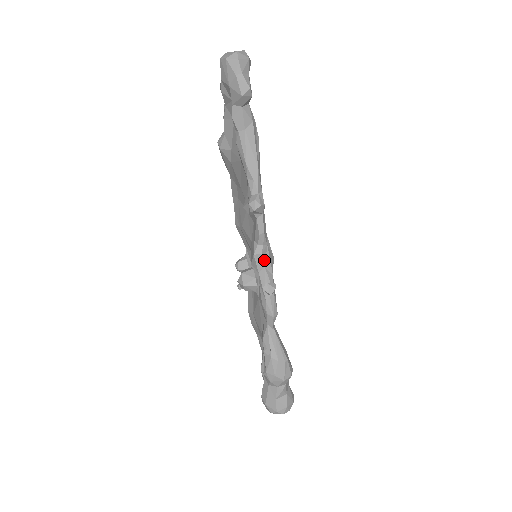
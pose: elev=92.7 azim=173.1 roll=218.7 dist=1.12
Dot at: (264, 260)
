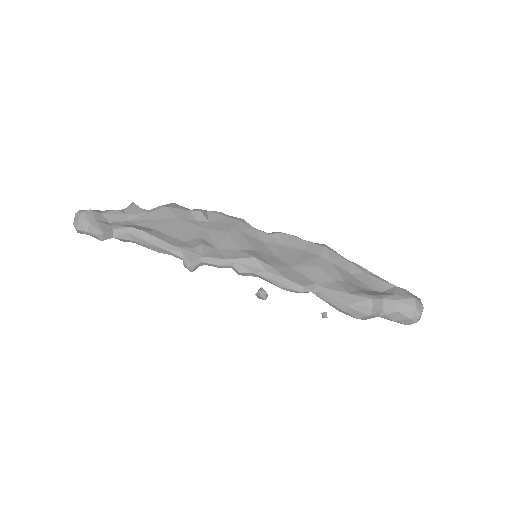
Dot at: (247, 271)
